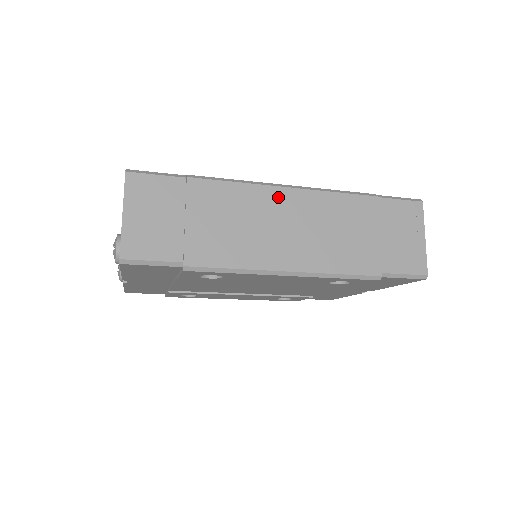
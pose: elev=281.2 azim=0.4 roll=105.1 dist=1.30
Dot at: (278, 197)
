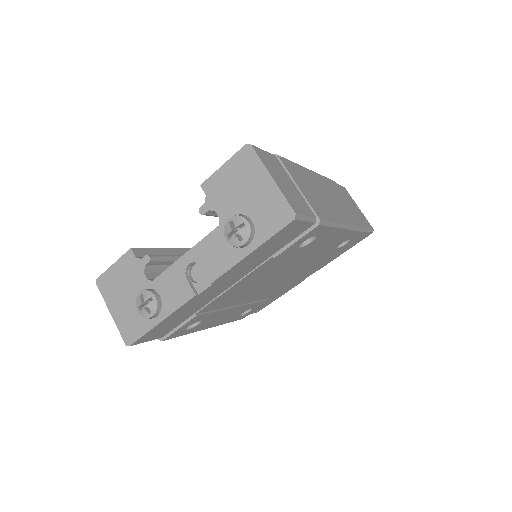
Dot at: (312, 176)
